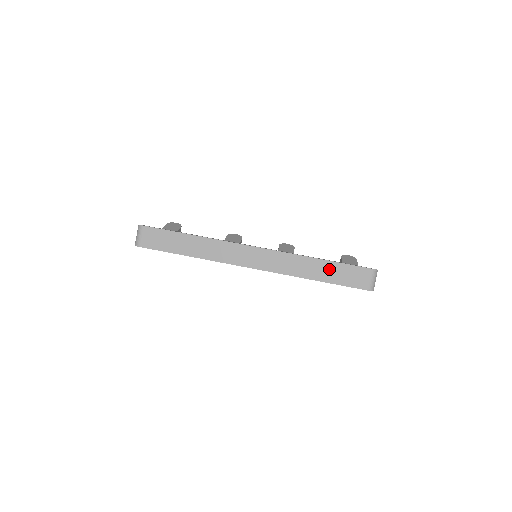
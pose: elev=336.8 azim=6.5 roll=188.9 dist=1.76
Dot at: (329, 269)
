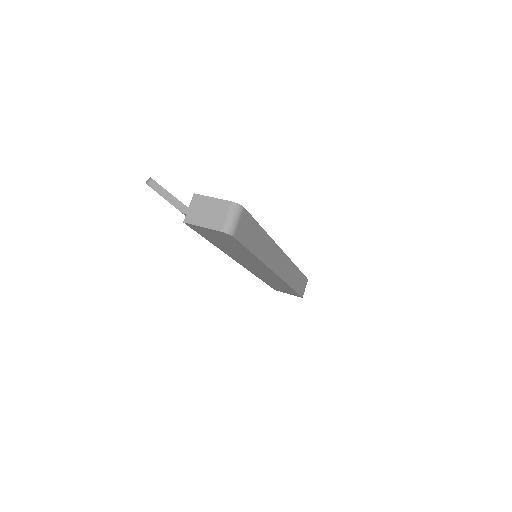
Dot at: (299, 278)
